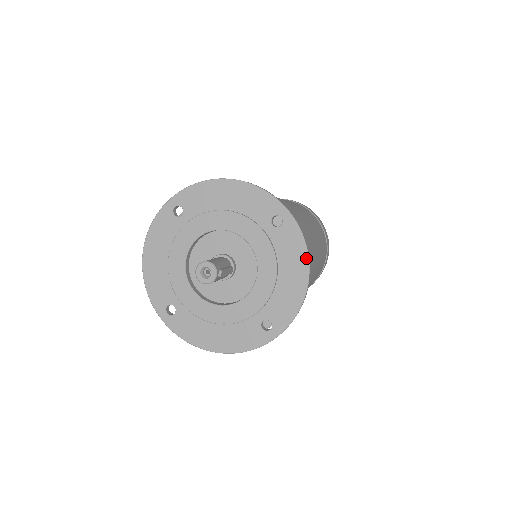
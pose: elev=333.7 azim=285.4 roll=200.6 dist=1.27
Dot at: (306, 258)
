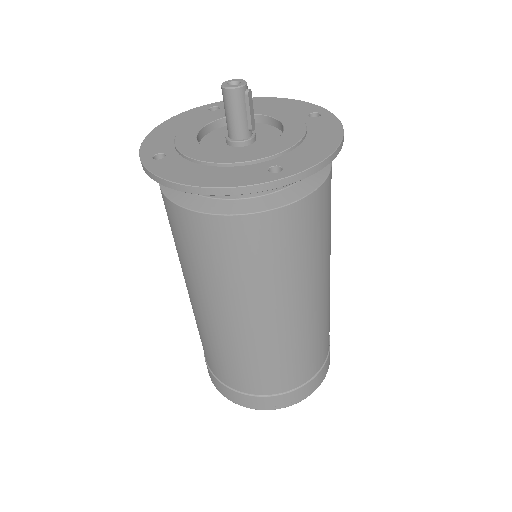
Dot at: (341, 132)
